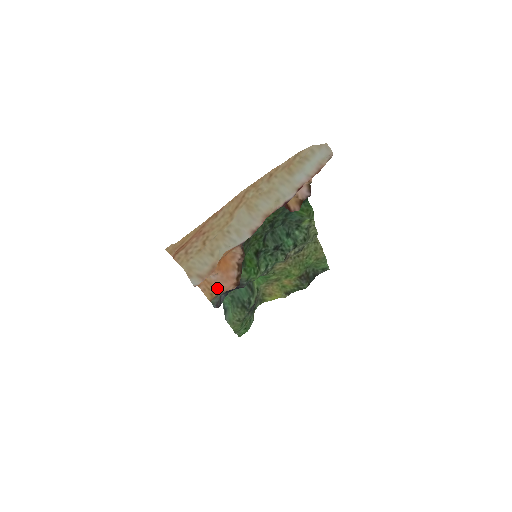
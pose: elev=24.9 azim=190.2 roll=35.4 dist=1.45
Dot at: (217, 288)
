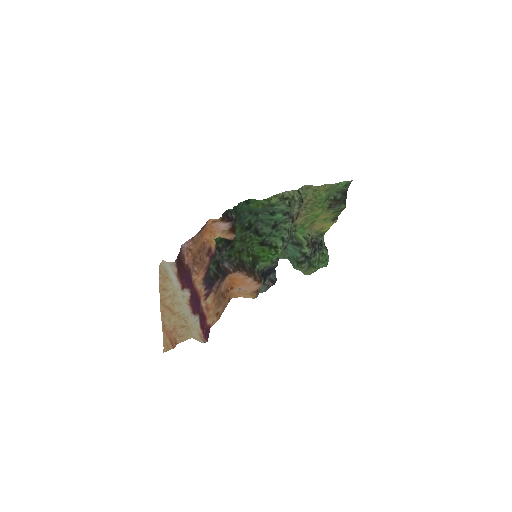
Dot at: (250, 292)
